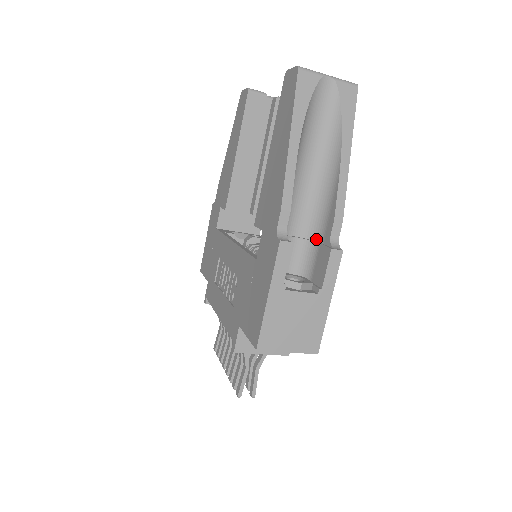
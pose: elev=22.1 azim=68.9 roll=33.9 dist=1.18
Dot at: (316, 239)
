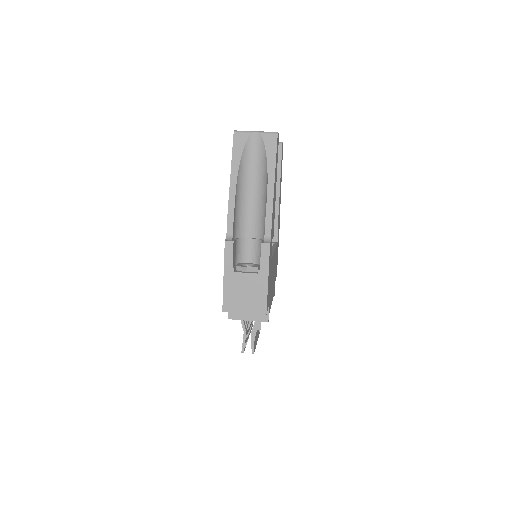
Dot at: (263, 238)
